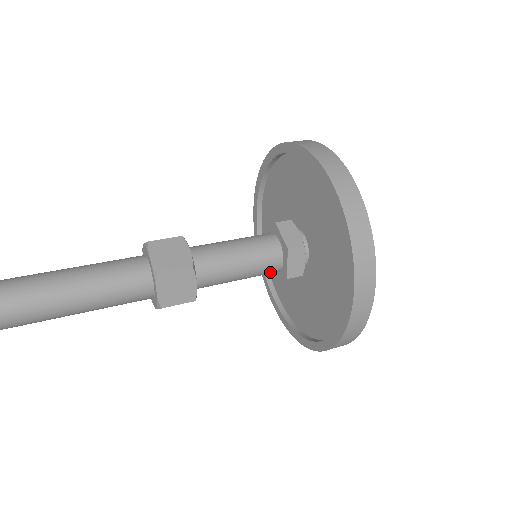
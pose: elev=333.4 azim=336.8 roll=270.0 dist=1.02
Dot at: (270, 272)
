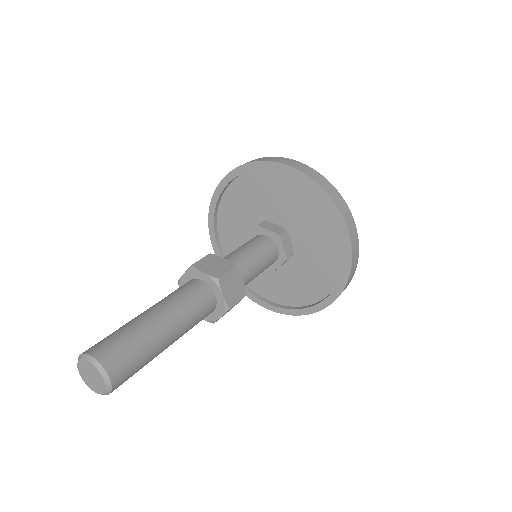
Dot at: (272, 262)
